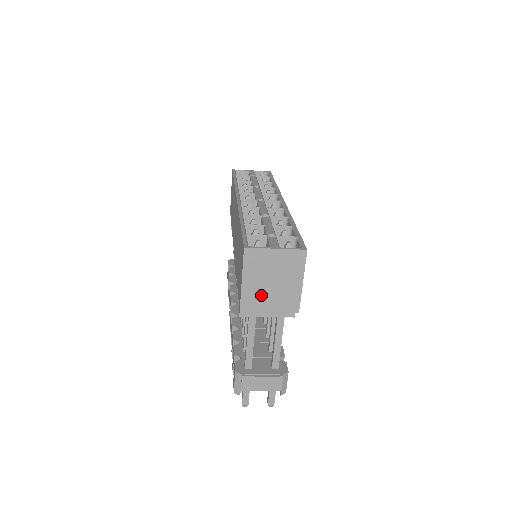
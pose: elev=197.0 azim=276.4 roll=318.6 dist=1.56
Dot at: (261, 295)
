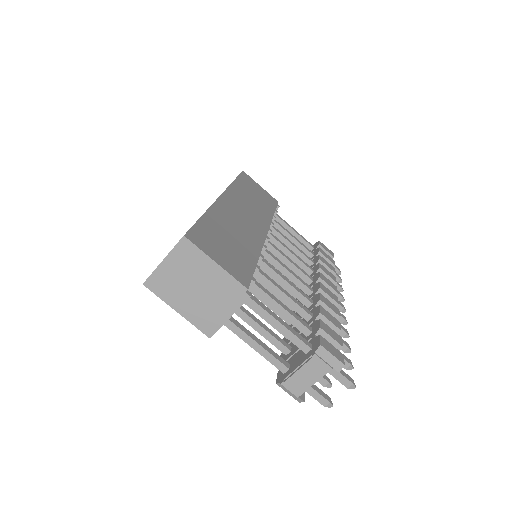
Dot at: (202, 306)
